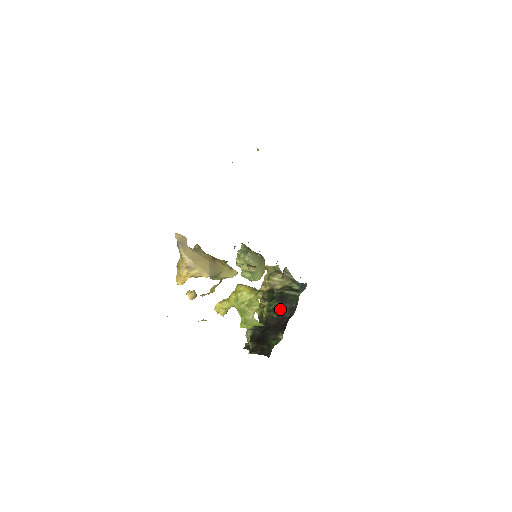
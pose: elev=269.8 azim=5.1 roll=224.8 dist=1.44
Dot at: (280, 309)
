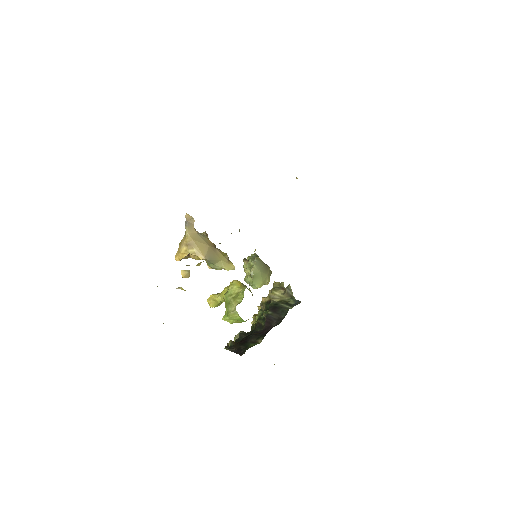
Dot at: (269, 317)
